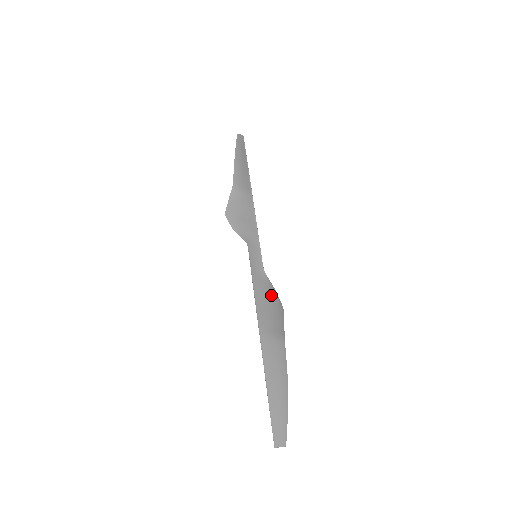
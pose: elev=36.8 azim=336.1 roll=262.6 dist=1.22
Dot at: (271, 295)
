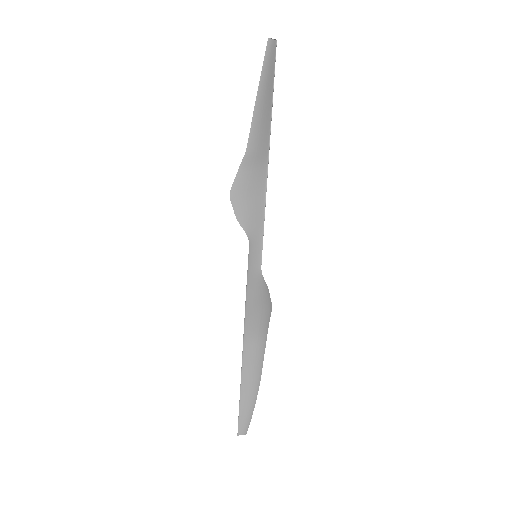
Dot at: (263, 298)
